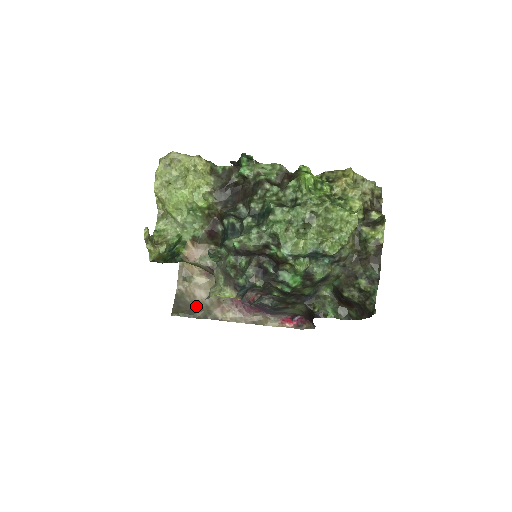
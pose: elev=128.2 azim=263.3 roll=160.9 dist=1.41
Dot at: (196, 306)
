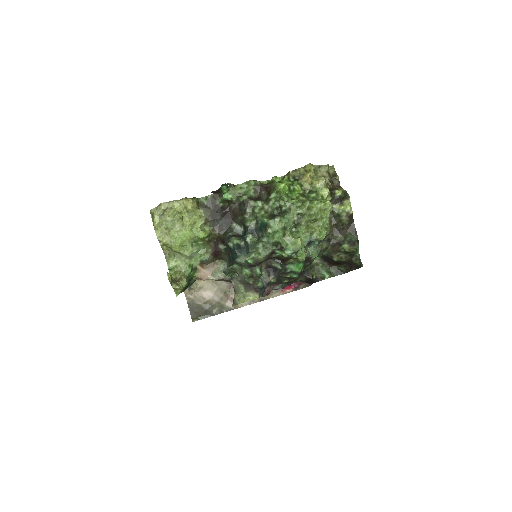
Dot at: (209, 306)
